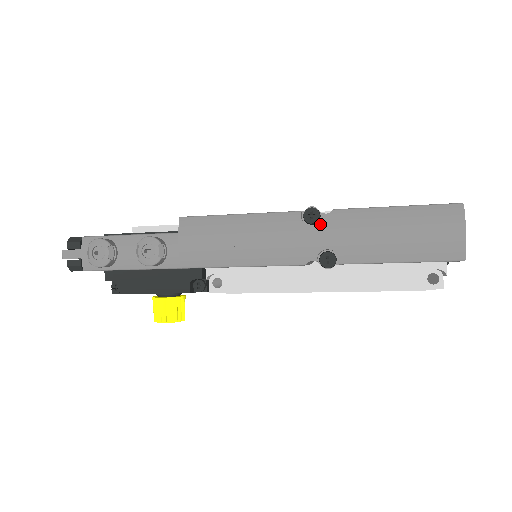
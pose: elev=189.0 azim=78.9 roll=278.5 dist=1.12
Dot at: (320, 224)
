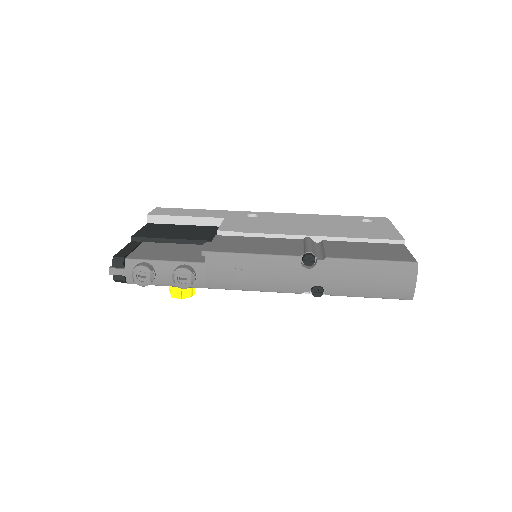
Dot at: (315, 268)
